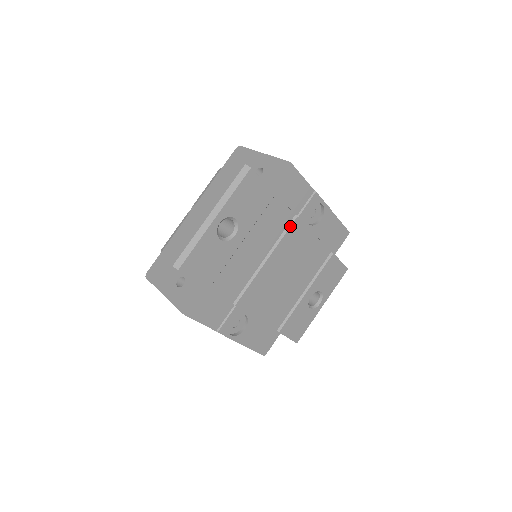
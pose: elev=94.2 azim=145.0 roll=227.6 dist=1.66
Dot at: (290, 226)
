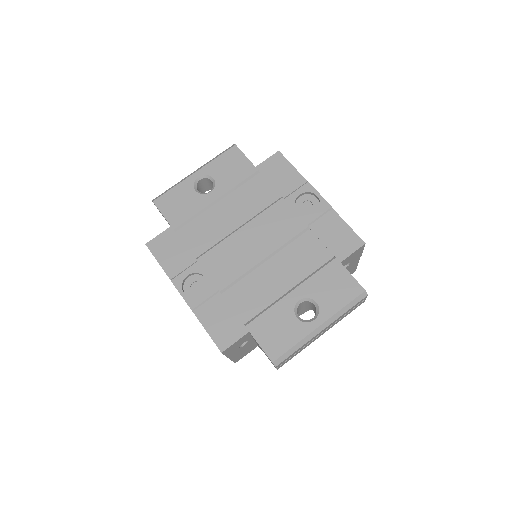
Dot at: (273, 204)
